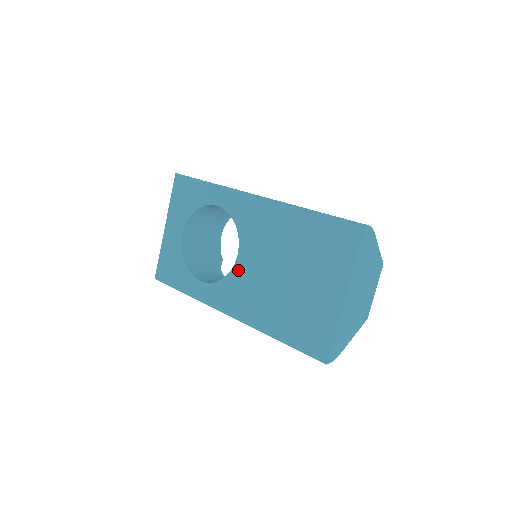
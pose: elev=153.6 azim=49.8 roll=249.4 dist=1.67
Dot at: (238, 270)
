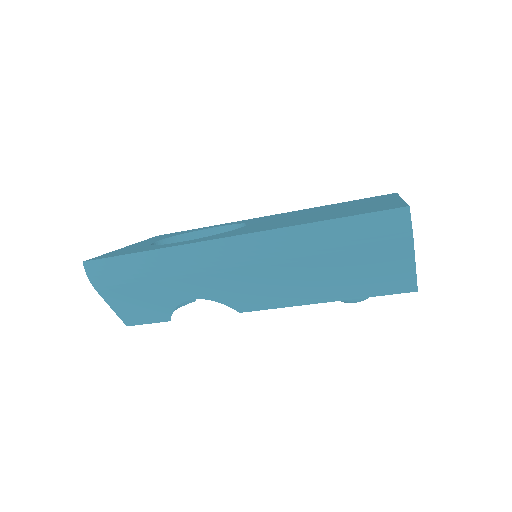
Dot at: (247, 227)
